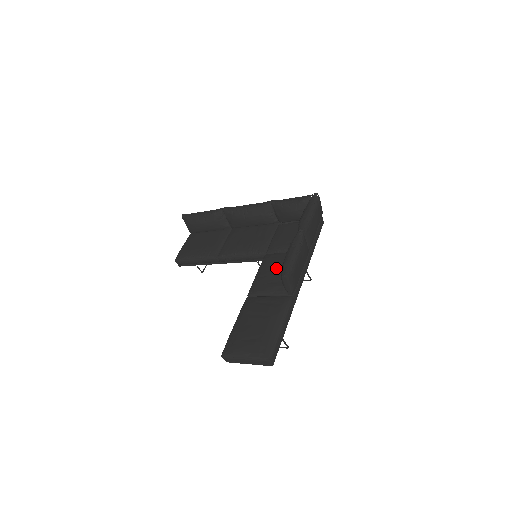
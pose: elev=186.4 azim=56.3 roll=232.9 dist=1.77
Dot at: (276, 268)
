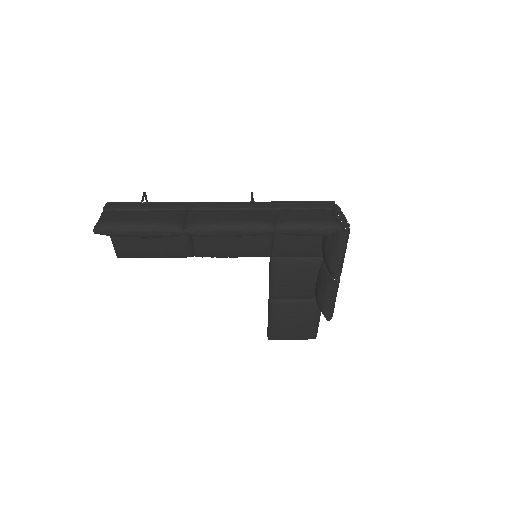
Dot at: (298, 281)
